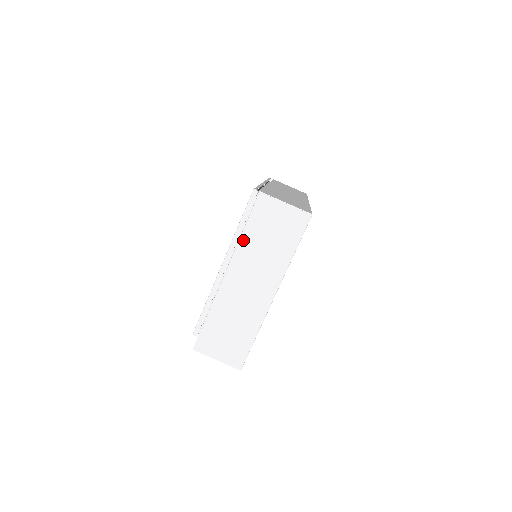
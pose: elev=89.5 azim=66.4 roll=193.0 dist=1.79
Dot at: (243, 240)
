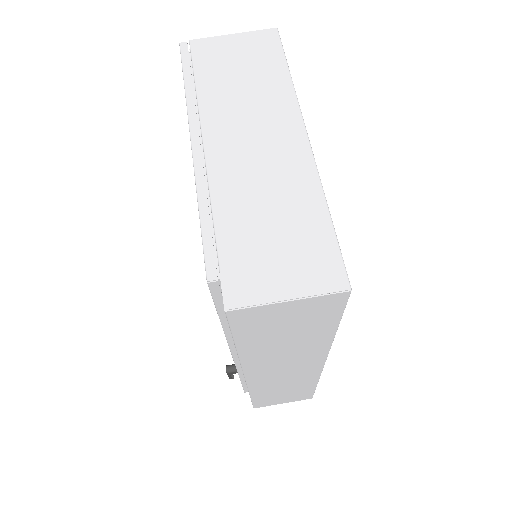
Dot at: (203, 96)
